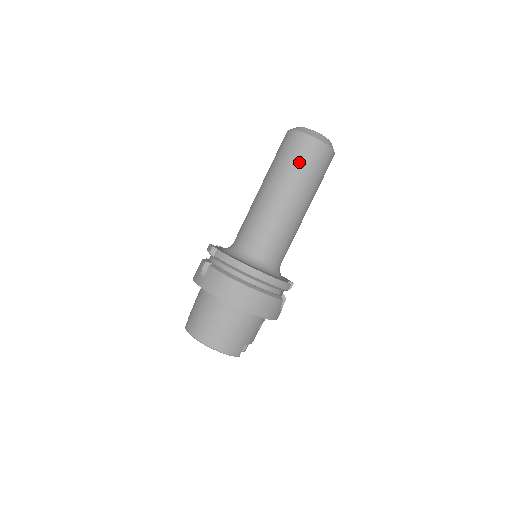
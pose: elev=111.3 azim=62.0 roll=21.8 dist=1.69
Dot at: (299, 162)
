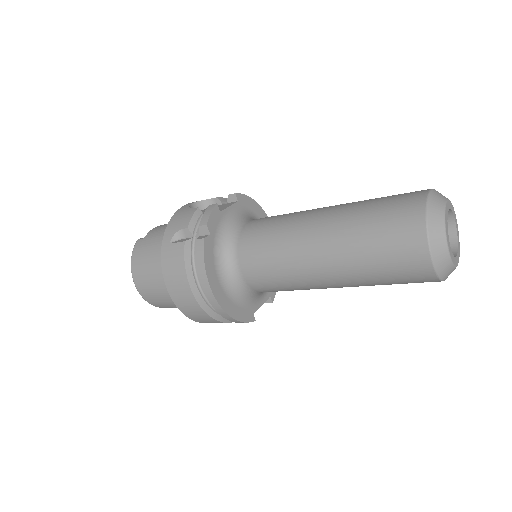
Dot at: (381, 262)
